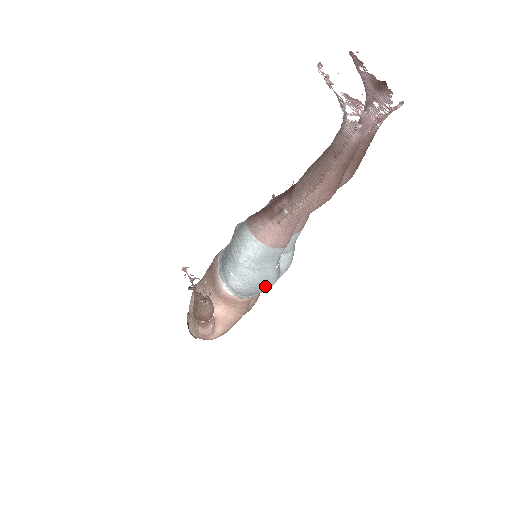
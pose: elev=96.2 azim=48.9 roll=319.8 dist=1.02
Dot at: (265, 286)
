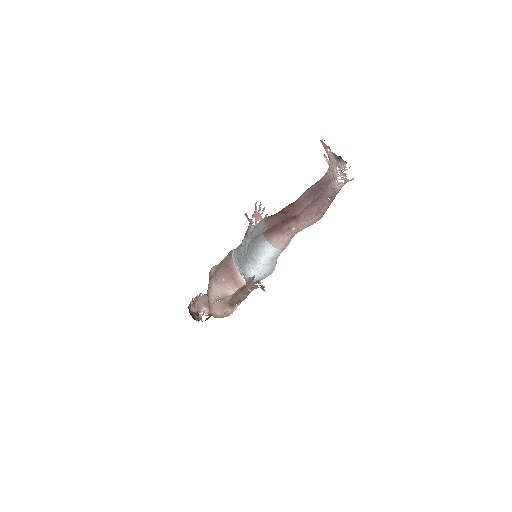
Dot at: (271, 273)
